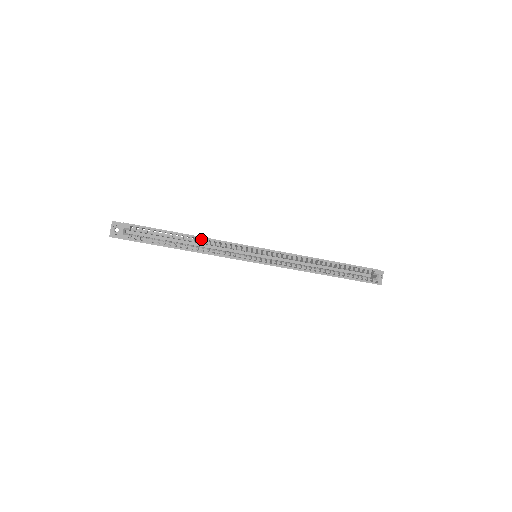
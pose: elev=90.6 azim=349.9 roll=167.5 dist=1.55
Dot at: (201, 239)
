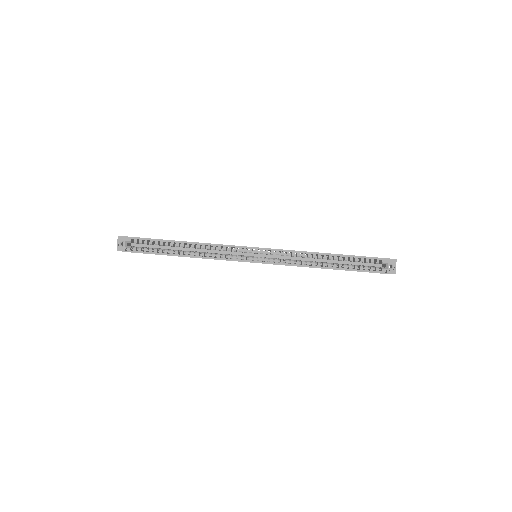
Dot at: (198, 244)
